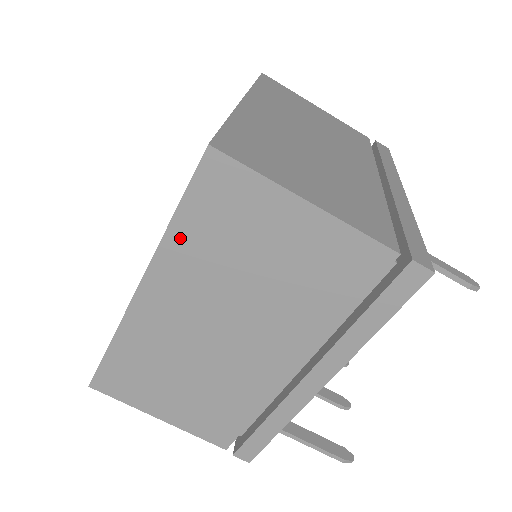
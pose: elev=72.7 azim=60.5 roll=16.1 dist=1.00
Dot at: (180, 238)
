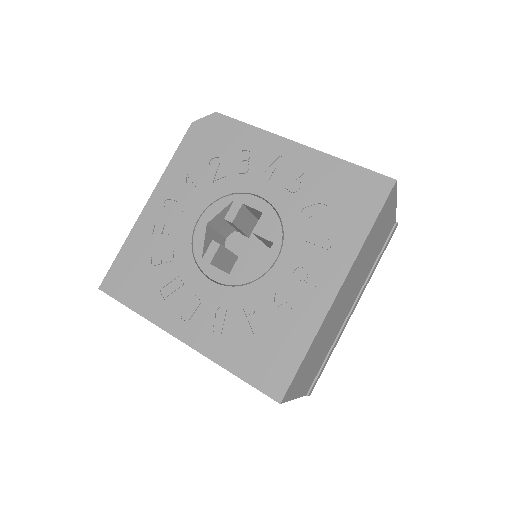
Dot at: occluded
